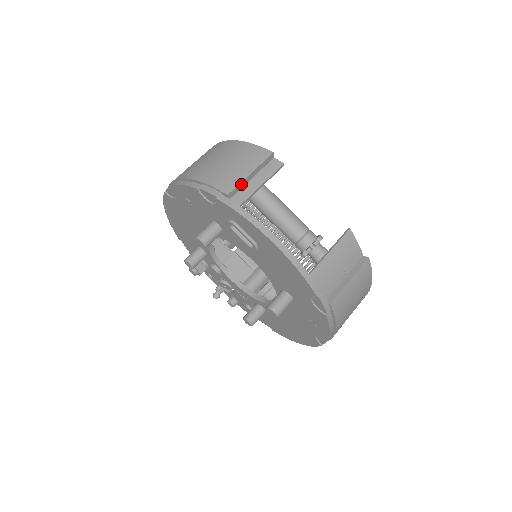
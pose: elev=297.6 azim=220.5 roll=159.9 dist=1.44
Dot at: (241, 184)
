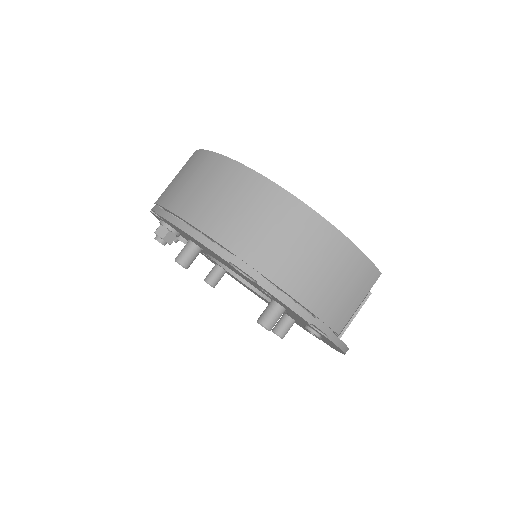
Dot at: (349, 316)
